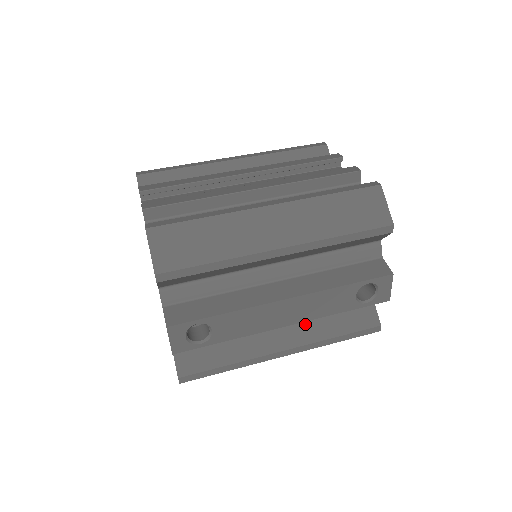
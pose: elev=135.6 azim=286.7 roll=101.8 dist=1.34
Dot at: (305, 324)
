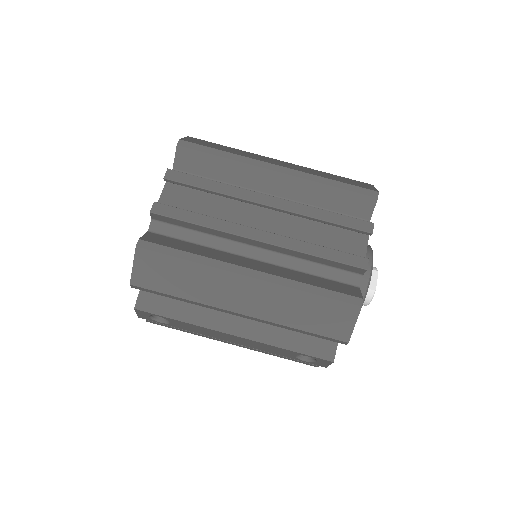
Dot at: occluded
